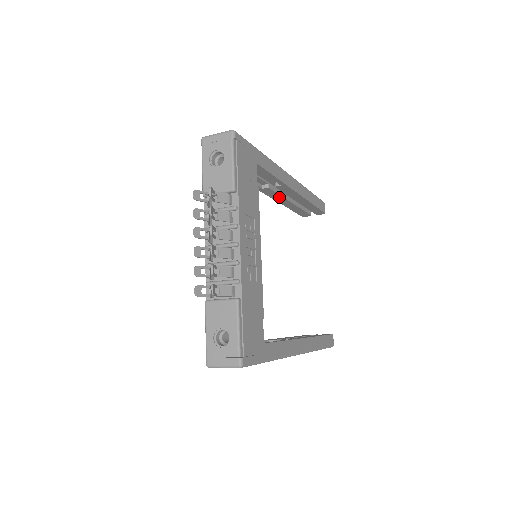
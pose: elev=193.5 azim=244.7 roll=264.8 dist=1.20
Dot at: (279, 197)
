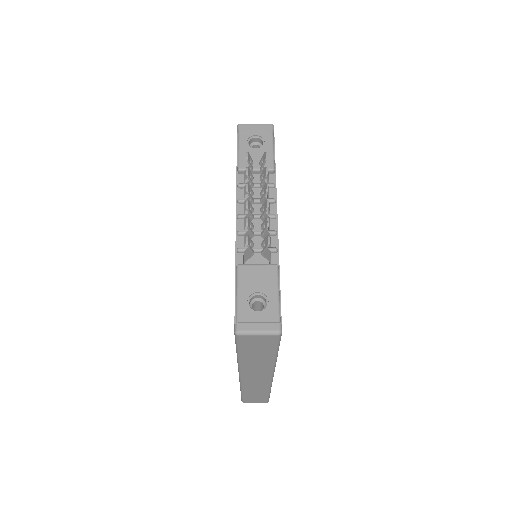
Dot at: occluded
